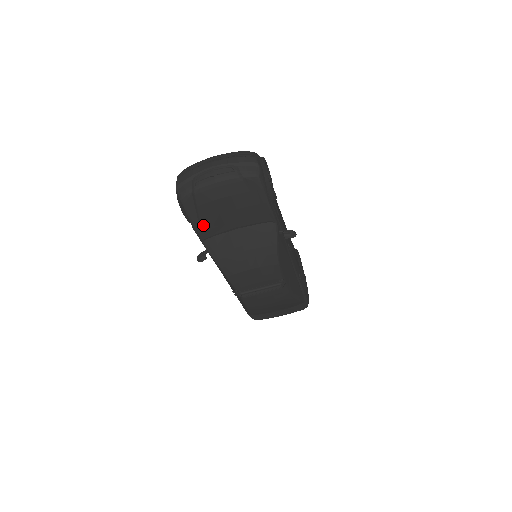
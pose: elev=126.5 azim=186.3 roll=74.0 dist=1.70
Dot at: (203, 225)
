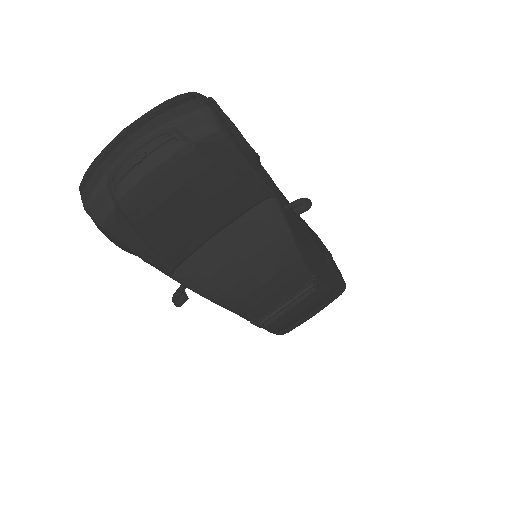
Dot at: (160, 251)
